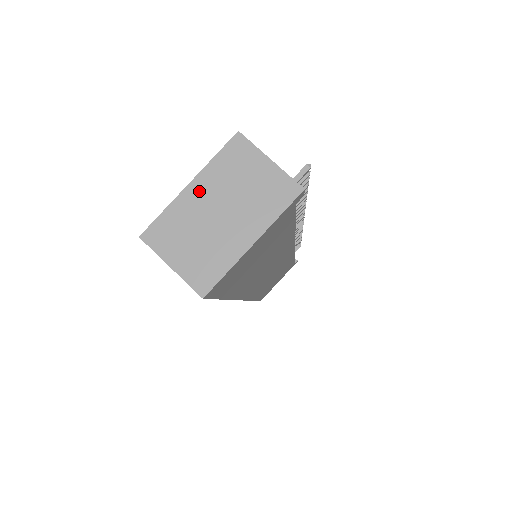
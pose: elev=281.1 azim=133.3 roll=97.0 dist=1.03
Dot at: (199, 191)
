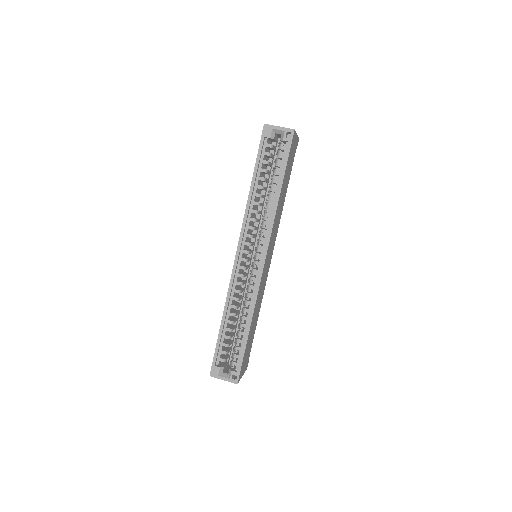
Dot at: occluded
